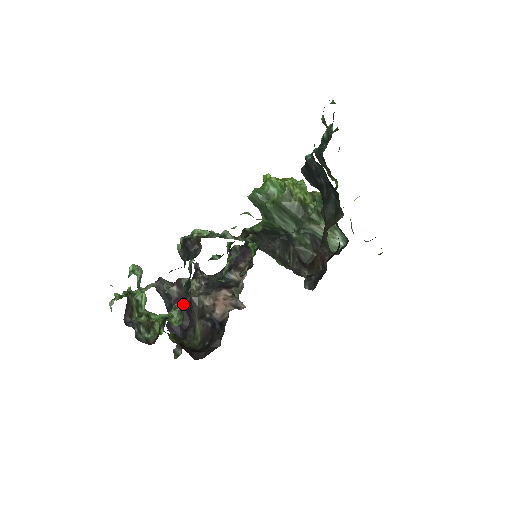
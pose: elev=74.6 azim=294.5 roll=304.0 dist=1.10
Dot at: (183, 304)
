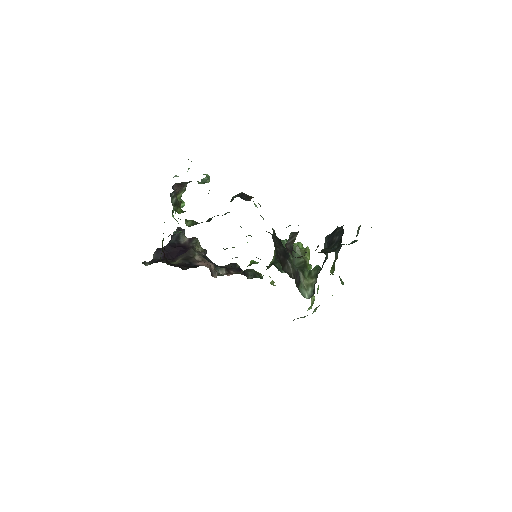
Dot at: (201, 222)
